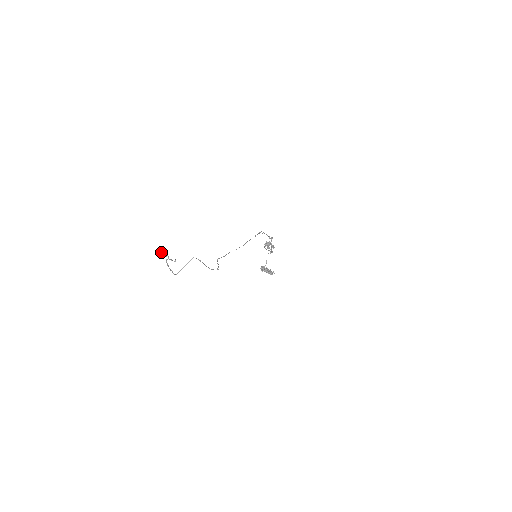
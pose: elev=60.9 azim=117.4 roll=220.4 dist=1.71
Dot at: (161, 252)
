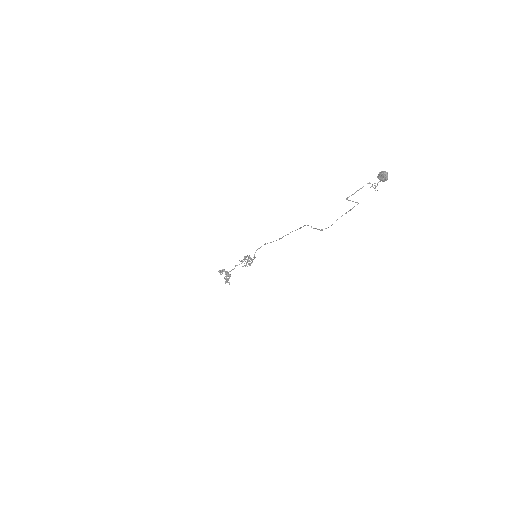
Dot at: occluded
